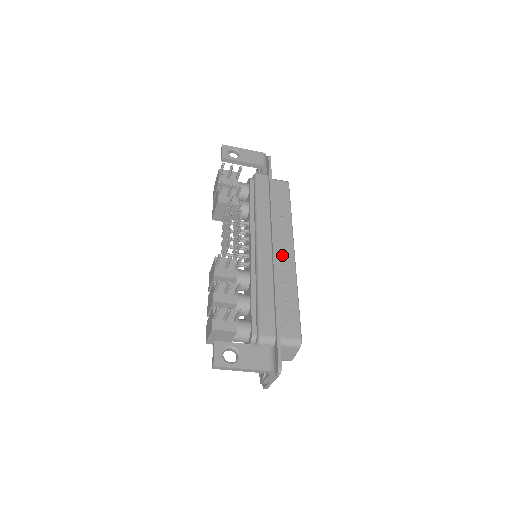
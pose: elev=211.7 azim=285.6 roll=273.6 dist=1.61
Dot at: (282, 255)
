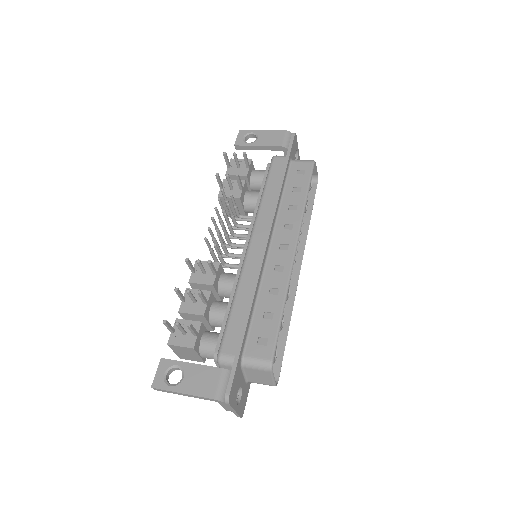
Dot at: (278, 254)
